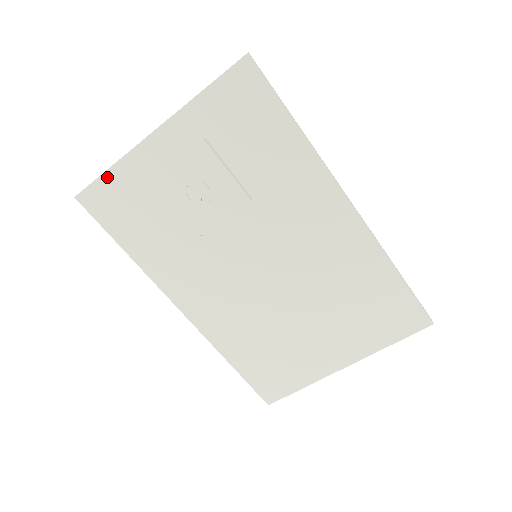
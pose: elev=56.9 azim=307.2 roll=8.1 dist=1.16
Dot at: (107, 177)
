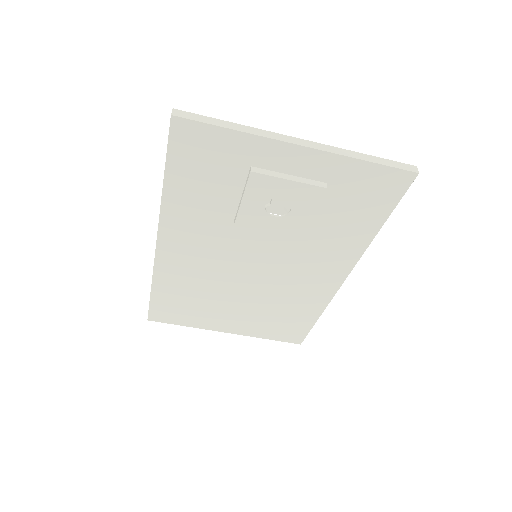
Dot at: (222, 132)
